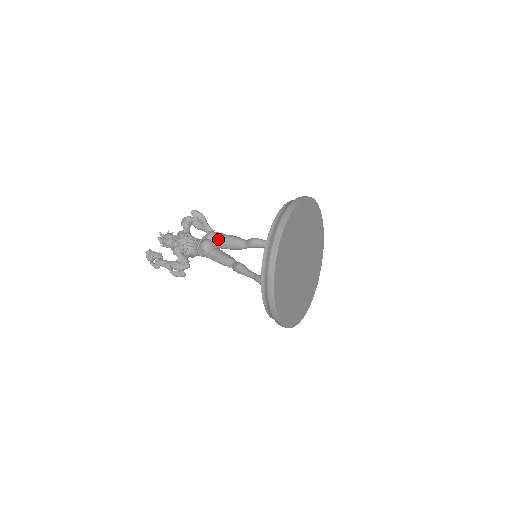
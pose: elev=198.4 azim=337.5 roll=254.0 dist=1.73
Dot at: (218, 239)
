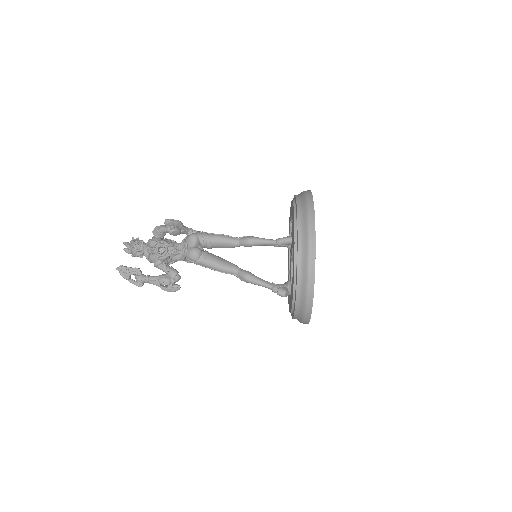
Dot at: (204, 243)
